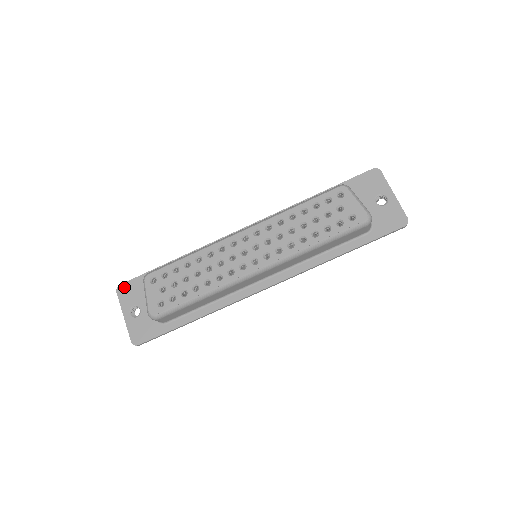
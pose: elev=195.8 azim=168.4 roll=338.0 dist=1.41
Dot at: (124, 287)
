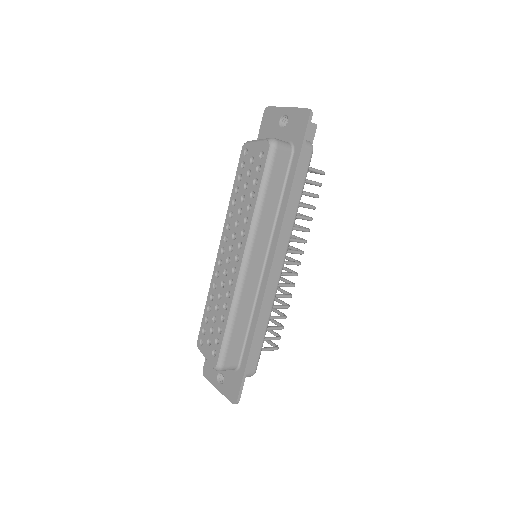
Dot at: (205, 369)
